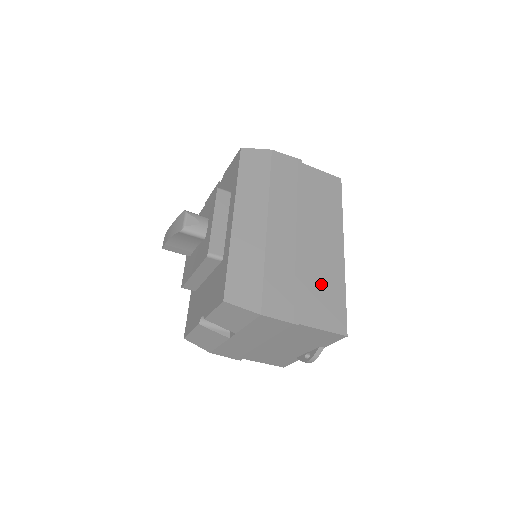
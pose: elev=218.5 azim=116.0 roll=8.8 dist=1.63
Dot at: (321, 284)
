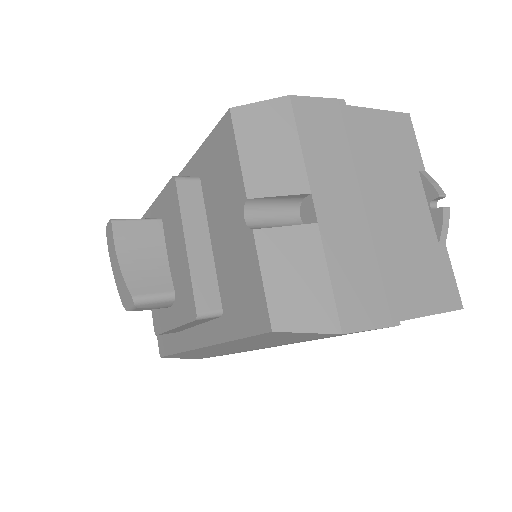
Dot at: occluded
